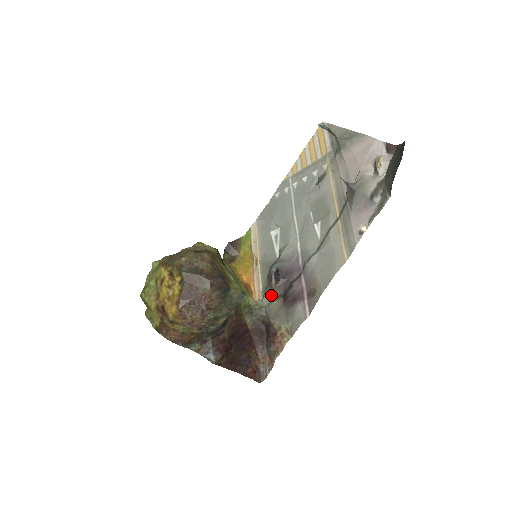
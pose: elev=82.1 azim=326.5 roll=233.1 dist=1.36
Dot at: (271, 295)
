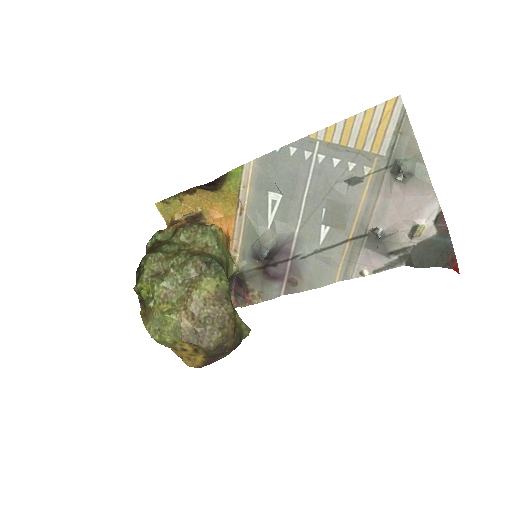
Dot at: (253, 266)
